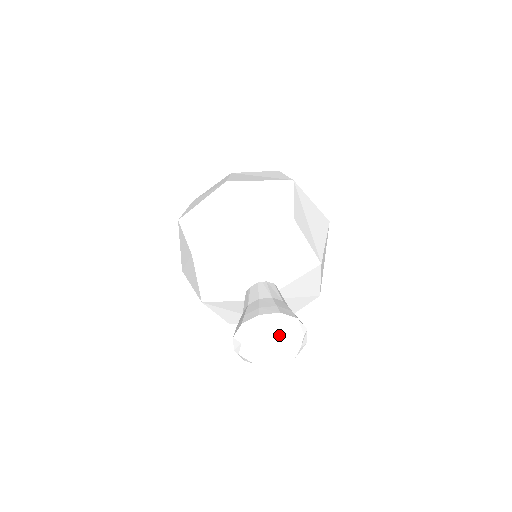
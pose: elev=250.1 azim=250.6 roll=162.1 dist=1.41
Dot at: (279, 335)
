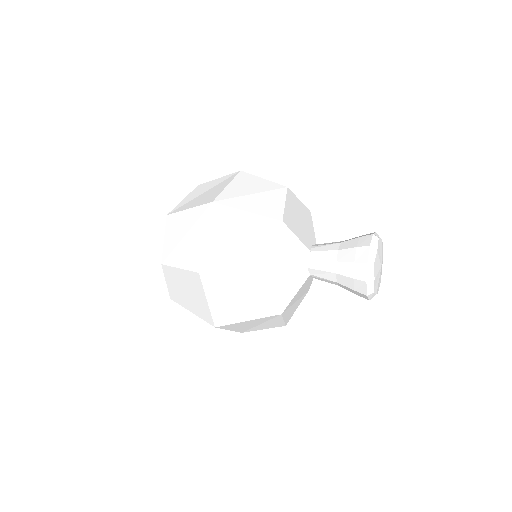
Dot at: (380, 252)
